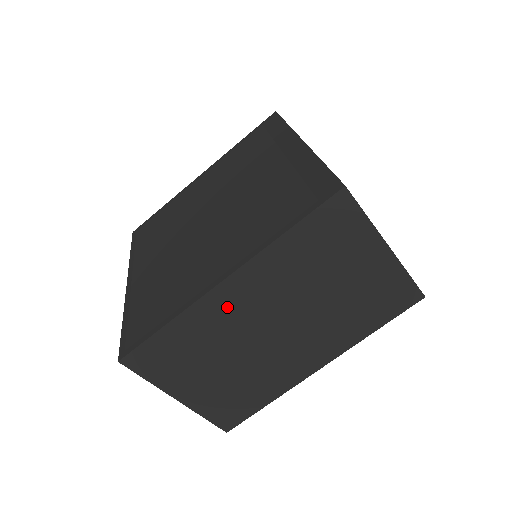
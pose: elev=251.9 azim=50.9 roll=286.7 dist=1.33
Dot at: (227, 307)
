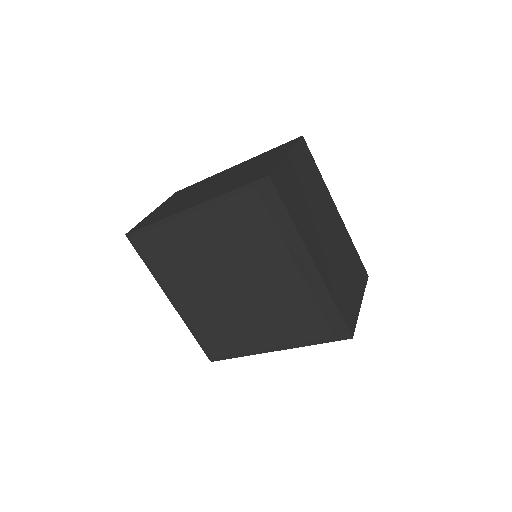
Dot at: occluded
